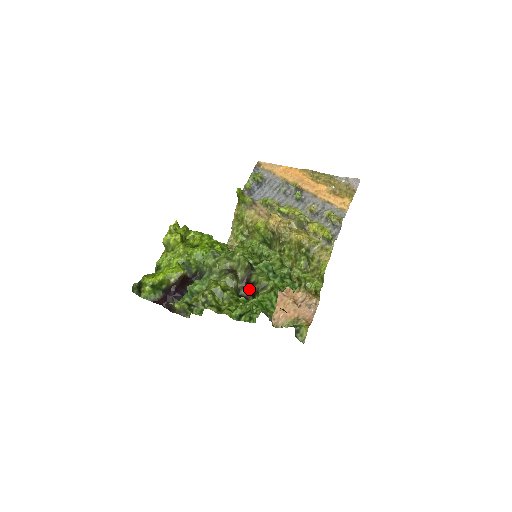
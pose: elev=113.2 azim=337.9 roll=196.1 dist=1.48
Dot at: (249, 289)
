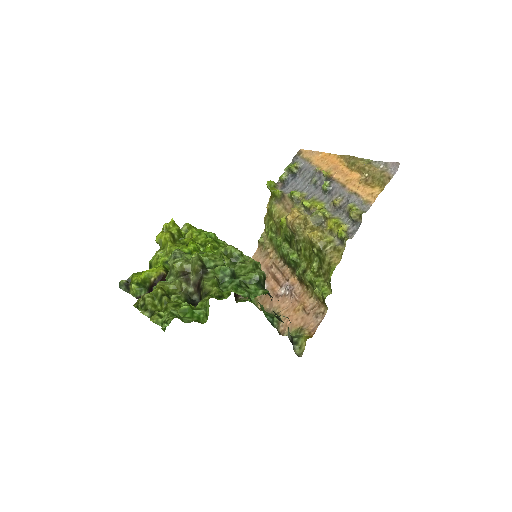
Dot at: (199, 294)
